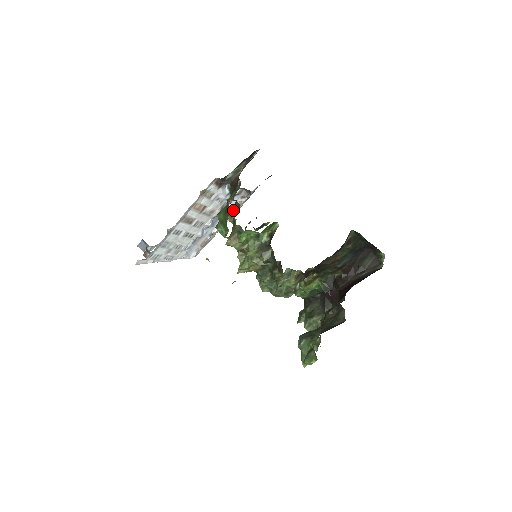
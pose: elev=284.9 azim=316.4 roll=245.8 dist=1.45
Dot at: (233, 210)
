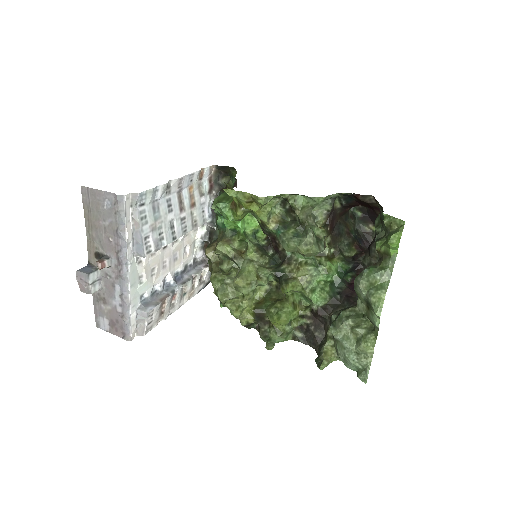
Dot at: (210, 244)
